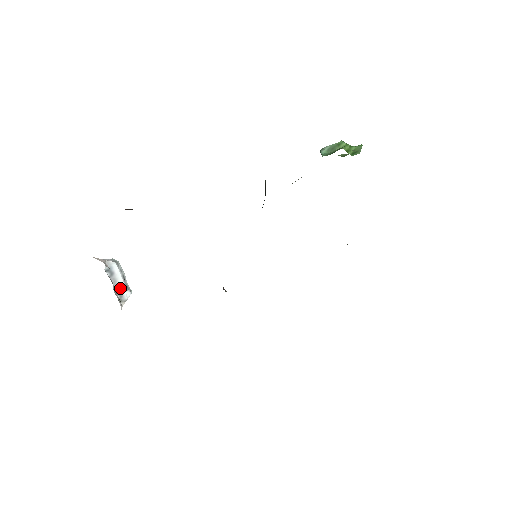
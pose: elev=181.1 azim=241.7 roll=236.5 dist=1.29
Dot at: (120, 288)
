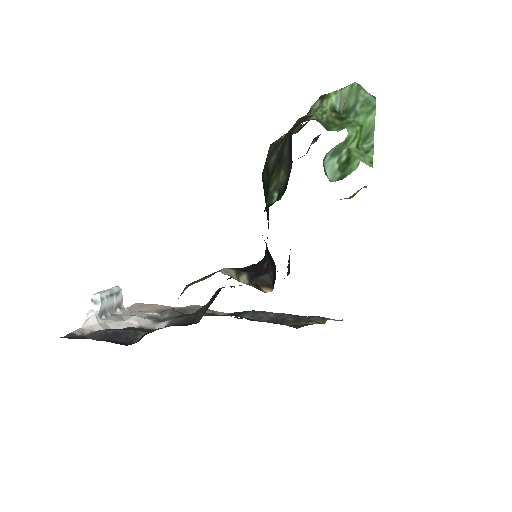
Dot at: (114, 304)
